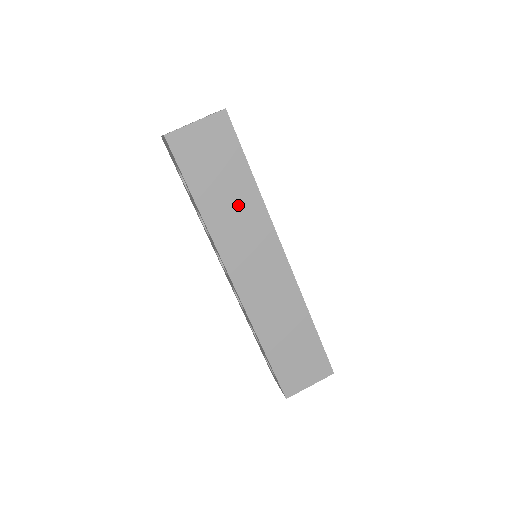
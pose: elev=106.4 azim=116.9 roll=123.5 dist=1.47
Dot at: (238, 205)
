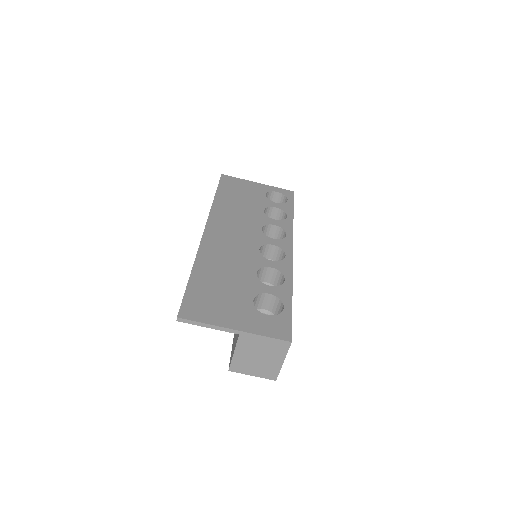
Dot at: occluded
